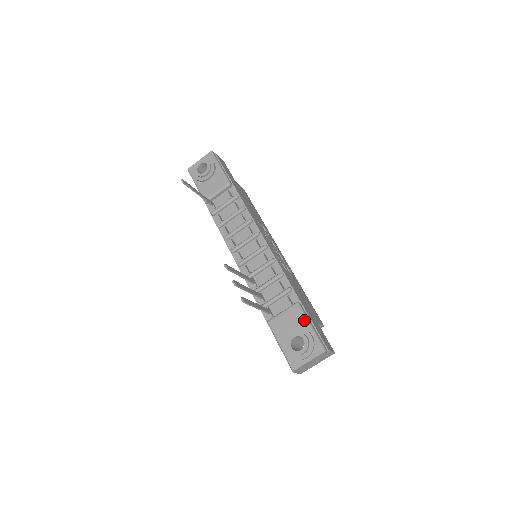
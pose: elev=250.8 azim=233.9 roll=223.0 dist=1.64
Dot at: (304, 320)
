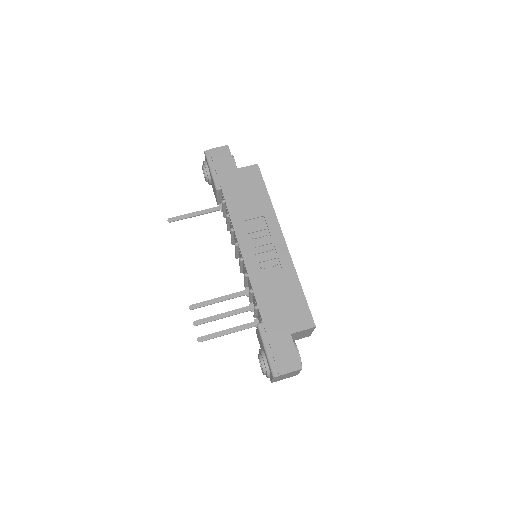
Dot at: (262, 343)
